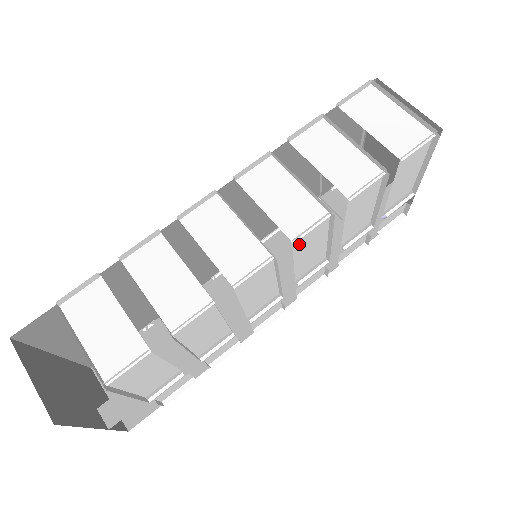
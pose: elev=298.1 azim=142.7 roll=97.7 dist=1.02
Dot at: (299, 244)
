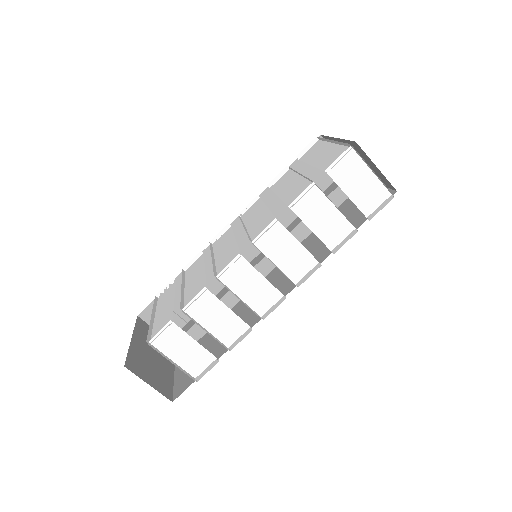
Dot at: occluded
